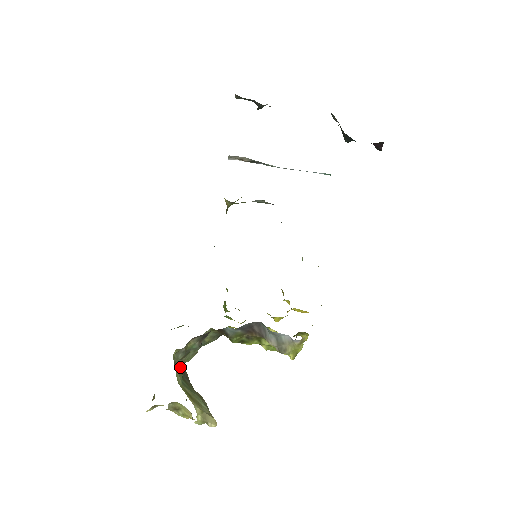
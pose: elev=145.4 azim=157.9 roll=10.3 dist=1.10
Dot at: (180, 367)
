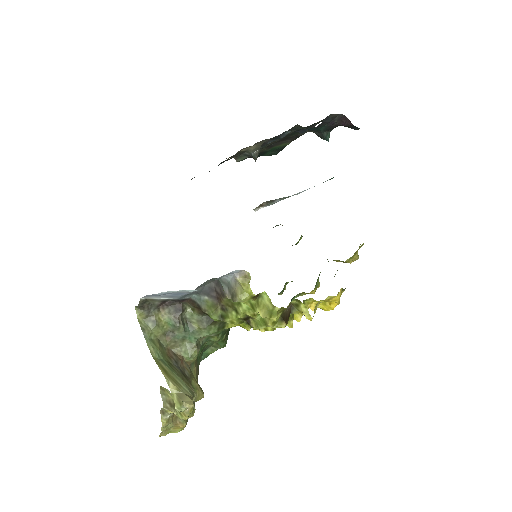
Dot at: (171, 355)
